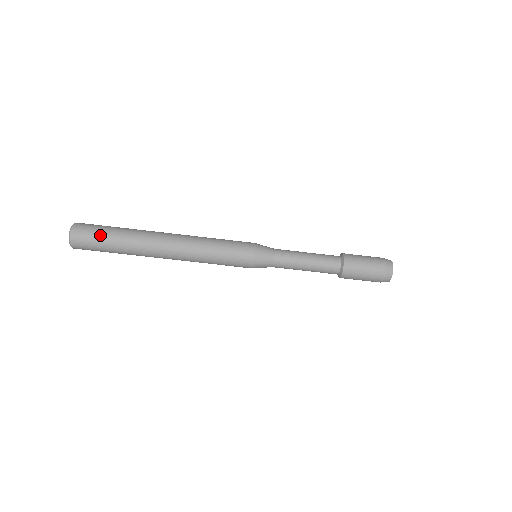
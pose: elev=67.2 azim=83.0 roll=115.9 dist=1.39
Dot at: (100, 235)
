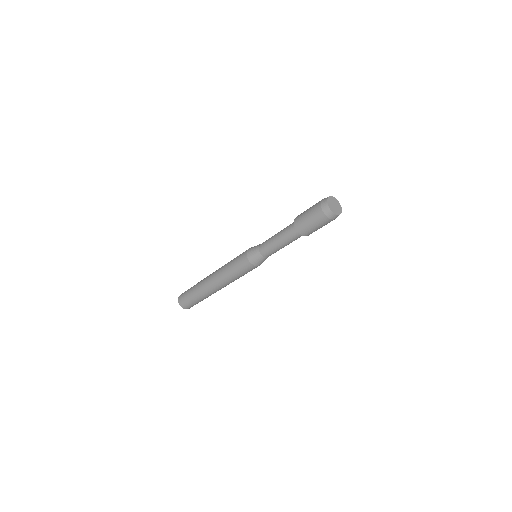
Dot at: (190, 300)
